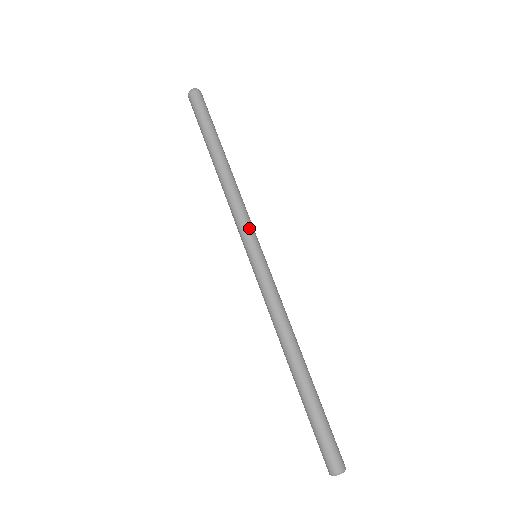
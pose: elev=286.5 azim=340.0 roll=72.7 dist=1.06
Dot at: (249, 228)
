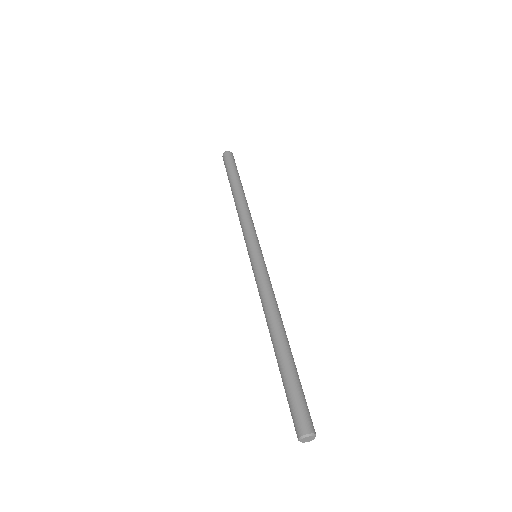
Dot at: occluded
